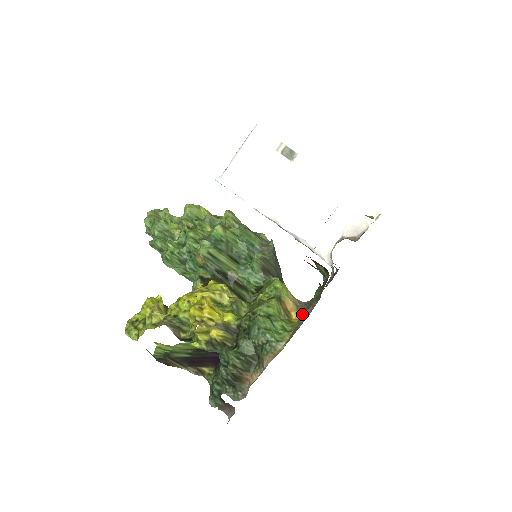
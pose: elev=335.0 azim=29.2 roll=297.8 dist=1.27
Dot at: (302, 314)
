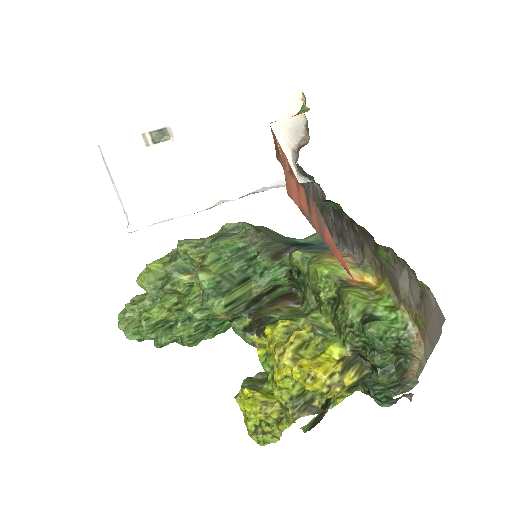
Dot at: (376, 272)
